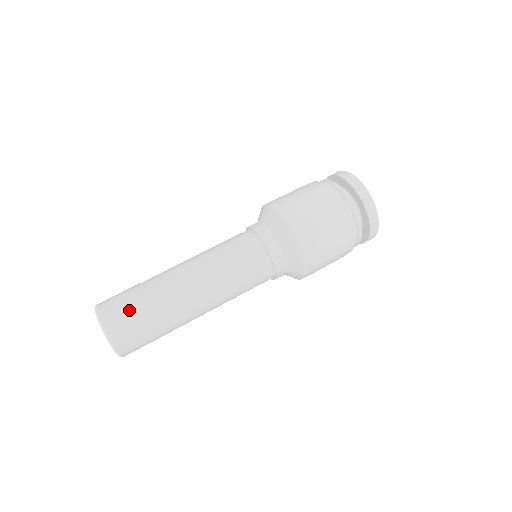
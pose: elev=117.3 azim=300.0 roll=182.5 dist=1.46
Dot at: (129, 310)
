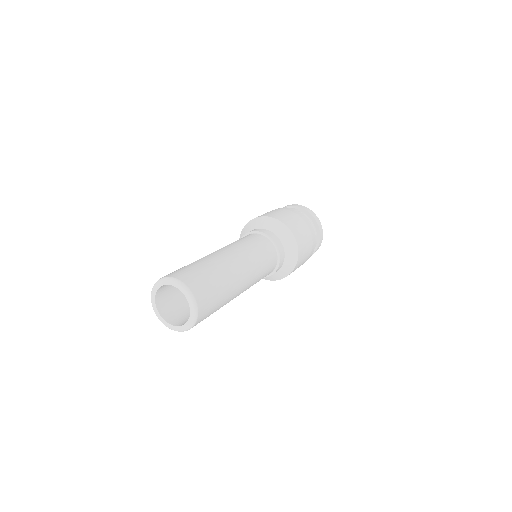
Dot at: (206, 279)
